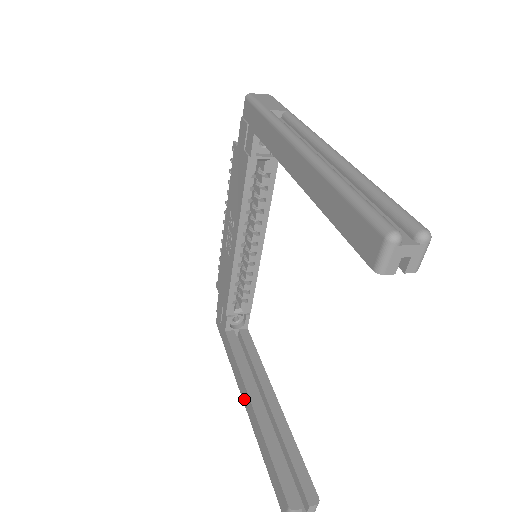
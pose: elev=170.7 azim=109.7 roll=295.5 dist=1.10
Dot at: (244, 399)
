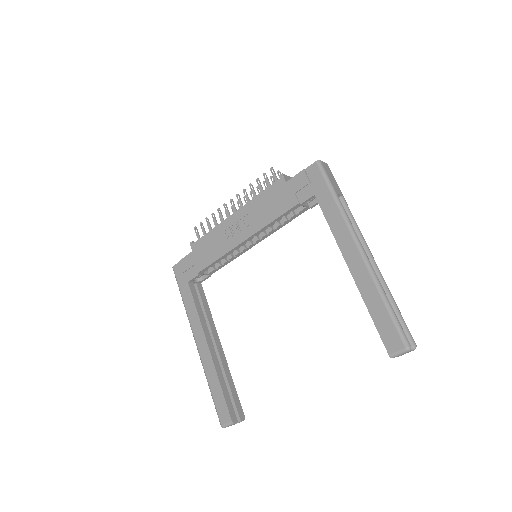
Dot at: (198, 340)
